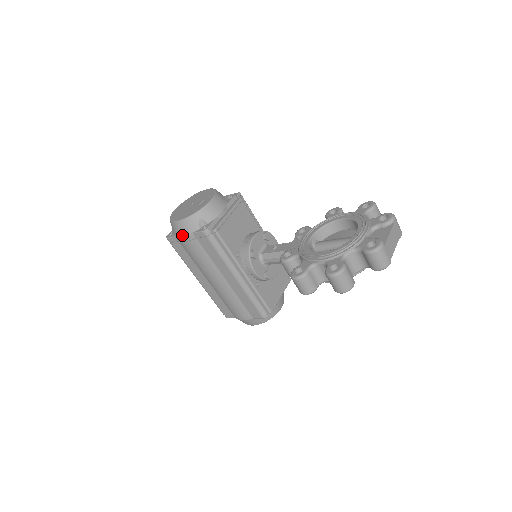
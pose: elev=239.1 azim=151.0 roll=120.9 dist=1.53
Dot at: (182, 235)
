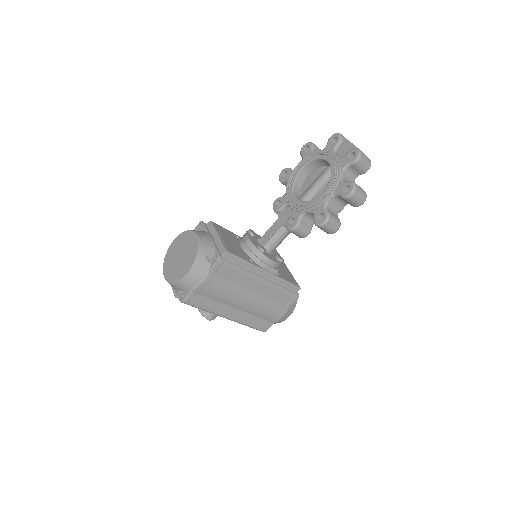
Dot at: (199, 283)
